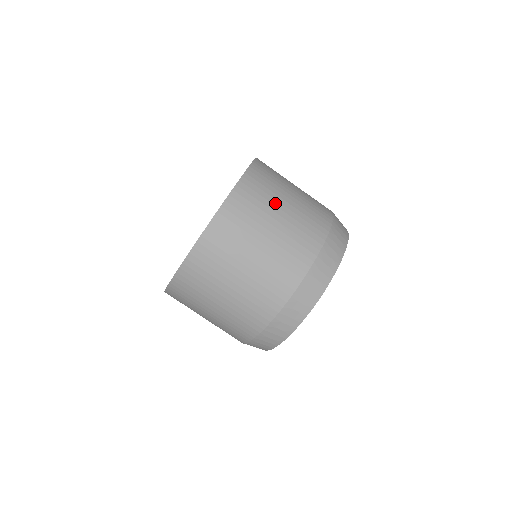
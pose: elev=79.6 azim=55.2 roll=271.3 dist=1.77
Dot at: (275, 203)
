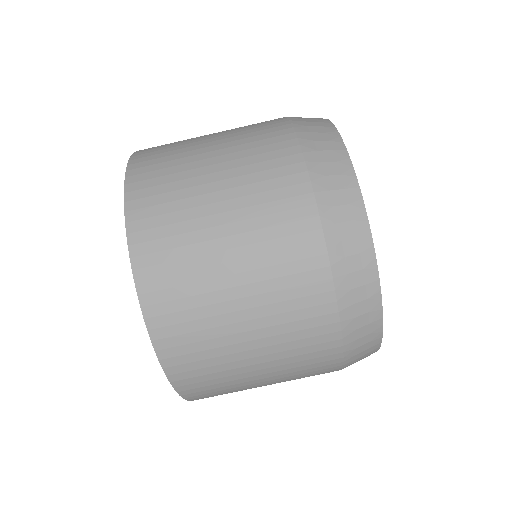
Dot at: (209, 261)
